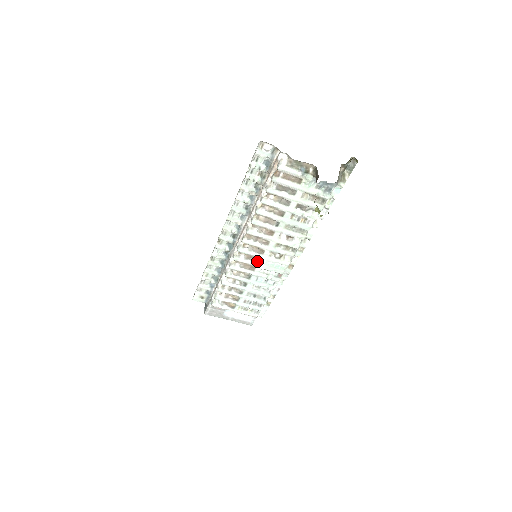
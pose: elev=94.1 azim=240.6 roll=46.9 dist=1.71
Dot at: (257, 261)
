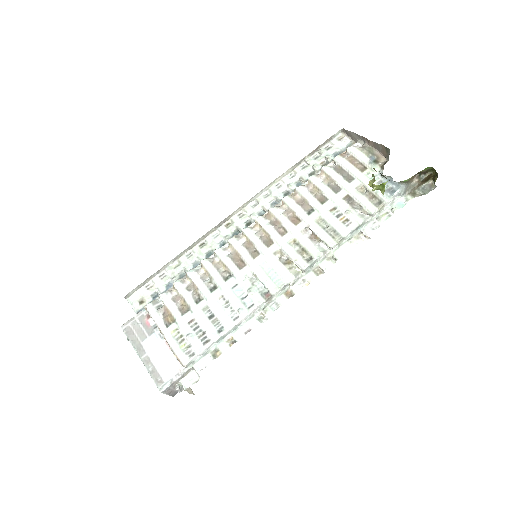
Dot at: (254, 255)
